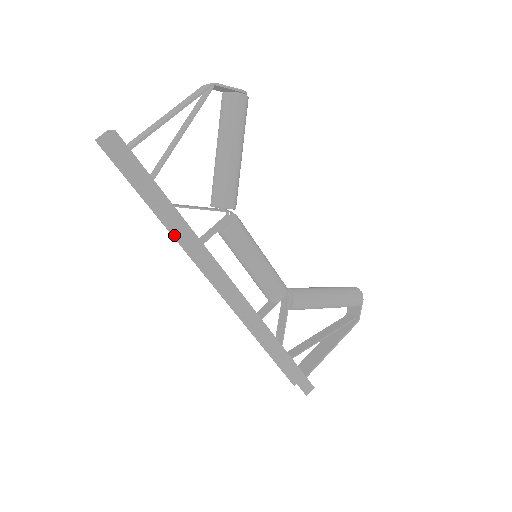
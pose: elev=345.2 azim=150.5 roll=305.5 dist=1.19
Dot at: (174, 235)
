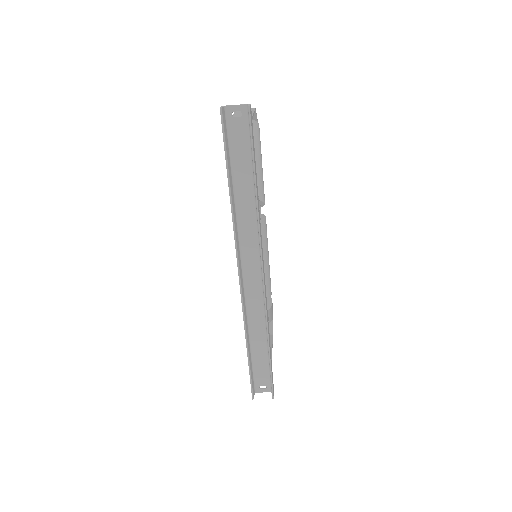
Dot at: (234, 218)
